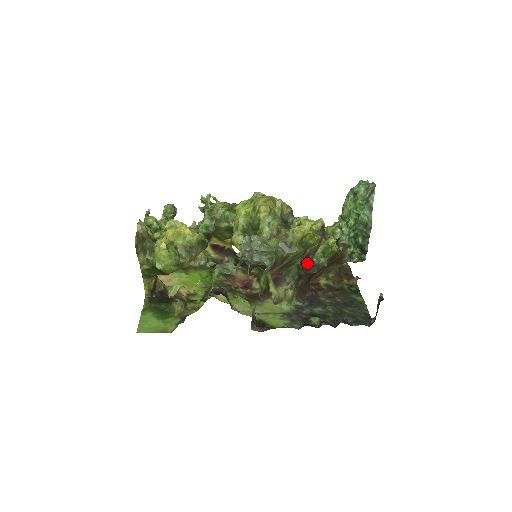
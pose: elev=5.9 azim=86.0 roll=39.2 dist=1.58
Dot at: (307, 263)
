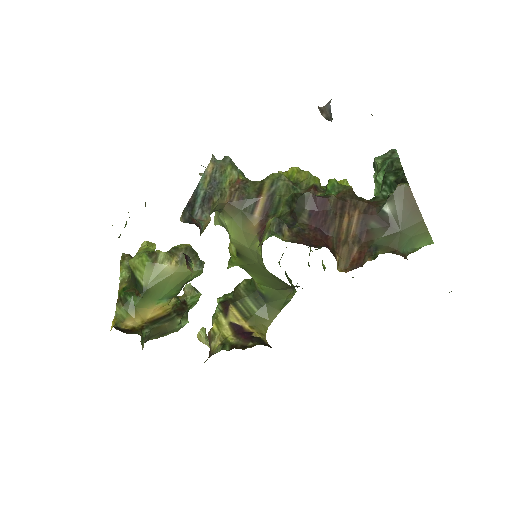
Dot at: occluded
